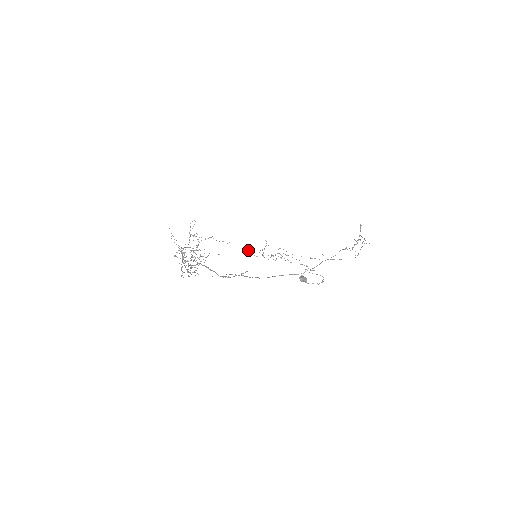
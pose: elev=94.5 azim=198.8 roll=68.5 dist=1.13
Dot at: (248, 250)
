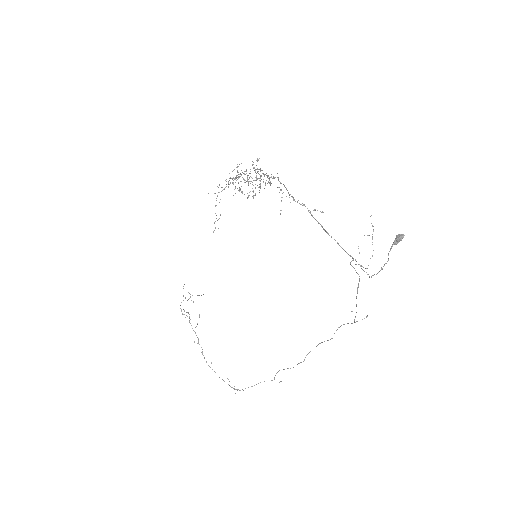
Dot at: occluded
